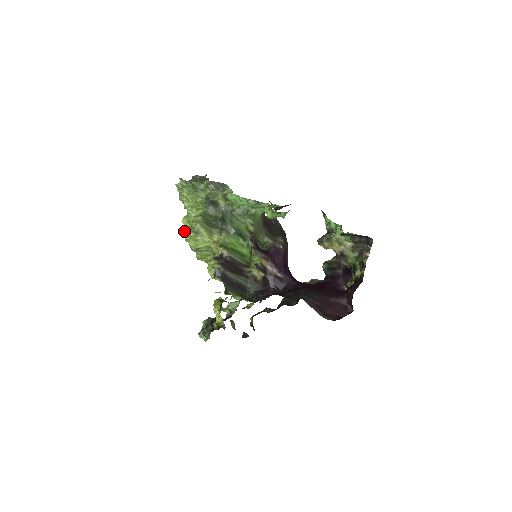
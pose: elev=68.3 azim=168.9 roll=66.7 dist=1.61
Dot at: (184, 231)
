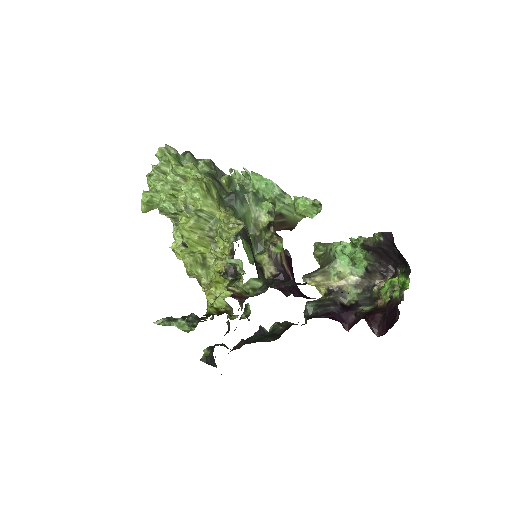
Dot at: (191, 180)
